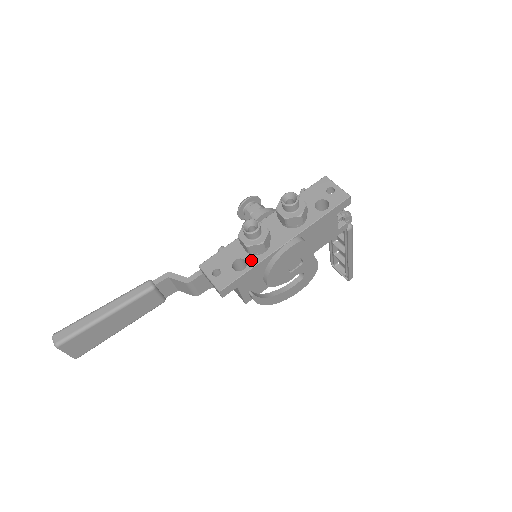
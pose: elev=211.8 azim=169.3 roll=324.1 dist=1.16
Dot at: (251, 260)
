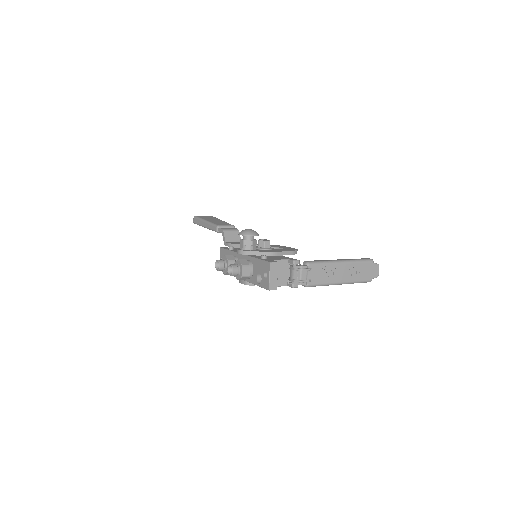
Dot at: occluded
